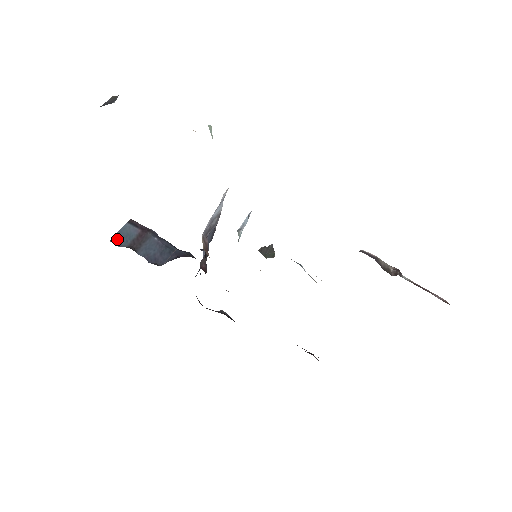
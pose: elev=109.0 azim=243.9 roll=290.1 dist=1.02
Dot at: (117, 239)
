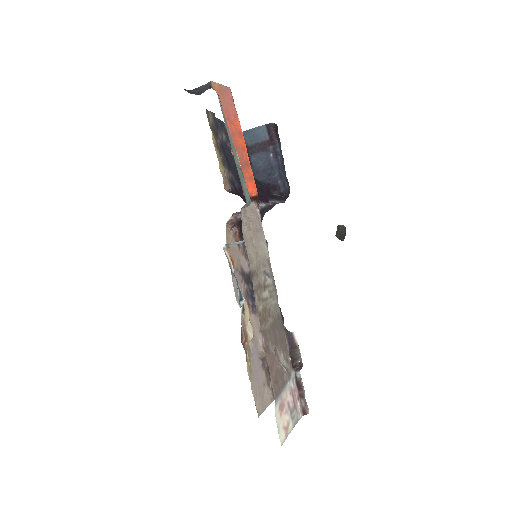
Dot at: (248, 134)
